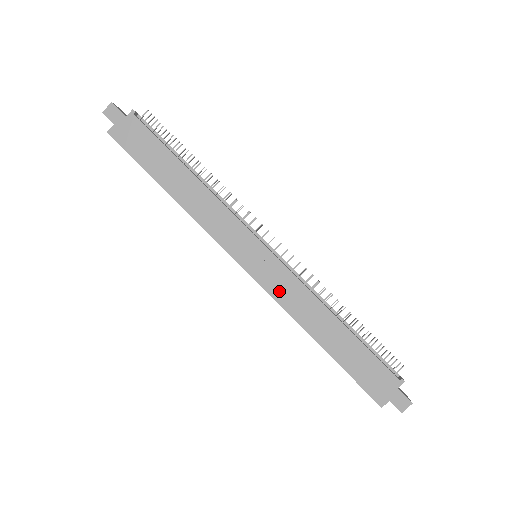
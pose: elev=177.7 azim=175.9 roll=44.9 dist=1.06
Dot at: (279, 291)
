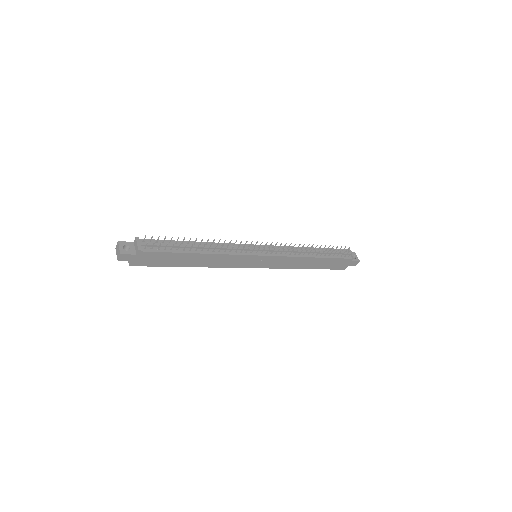
Dot at: (278, 265)
